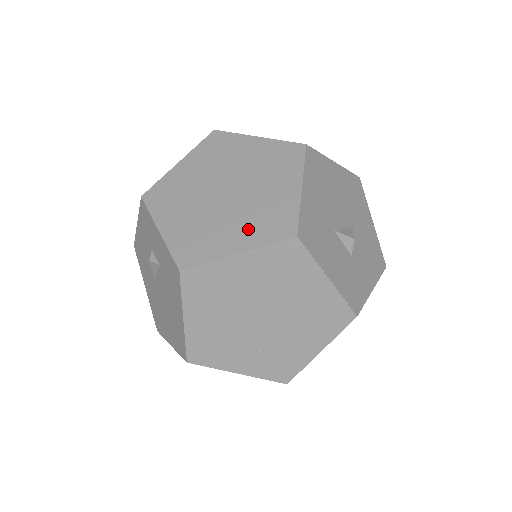
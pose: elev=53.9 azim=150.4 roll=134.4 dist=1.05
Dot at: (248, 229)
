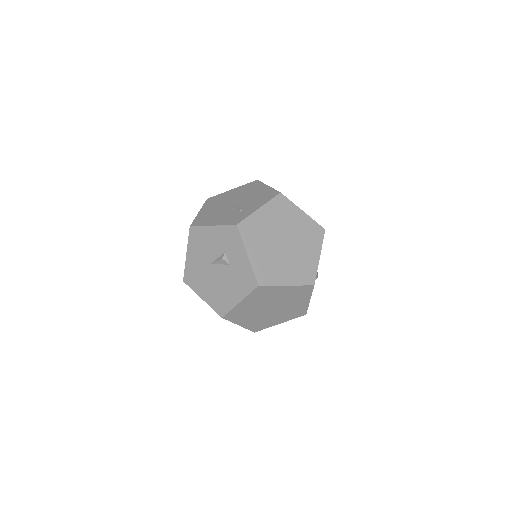
Dot at: (293, 273)
